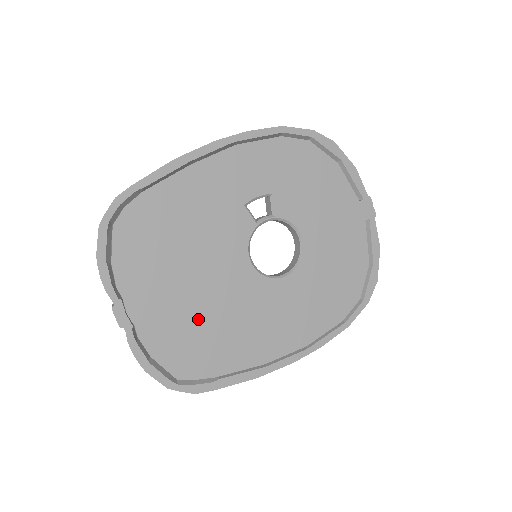
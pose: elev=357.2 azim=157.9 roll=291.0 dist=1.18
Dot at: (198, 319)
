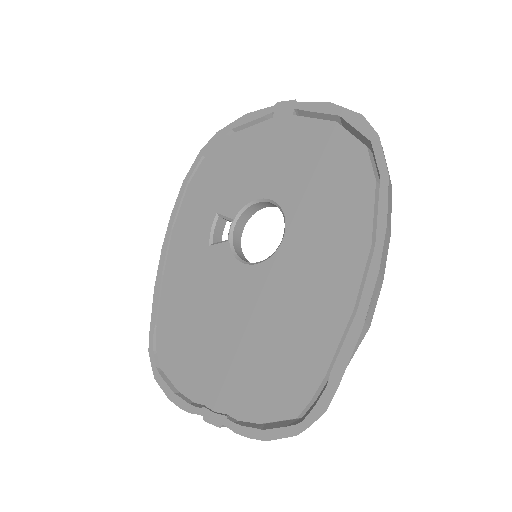
Dot at: (260, 352)
